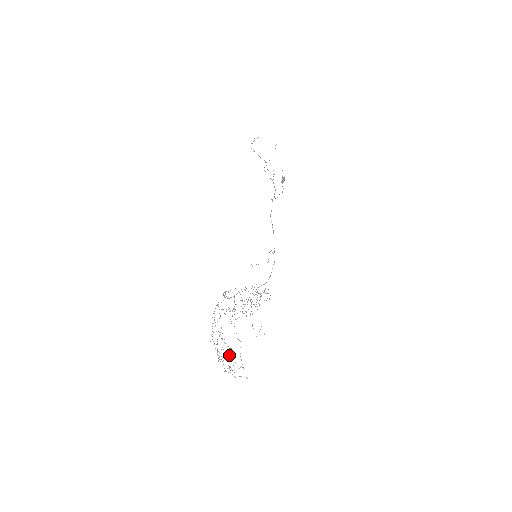
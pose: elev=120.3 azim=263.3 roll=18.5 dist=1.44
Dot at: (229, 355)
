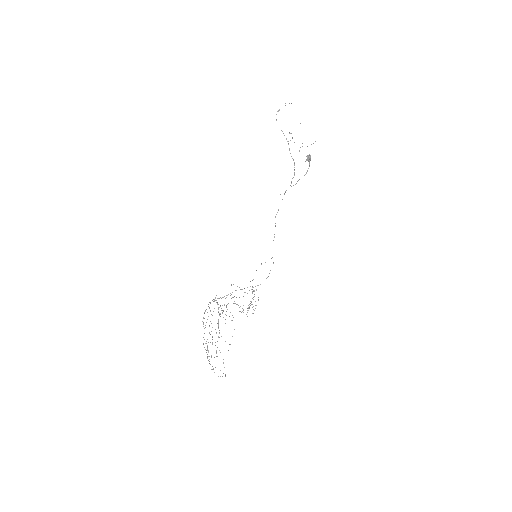
Dot at: (207, 357)
